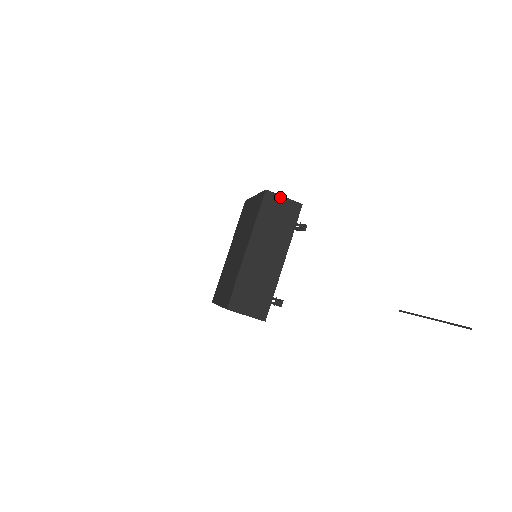
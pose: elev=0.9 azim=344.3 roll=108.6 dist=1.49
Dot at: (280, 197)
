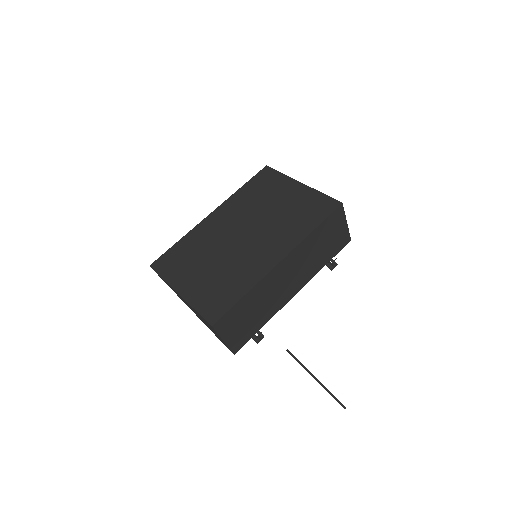
Dot at: (344, 220)
